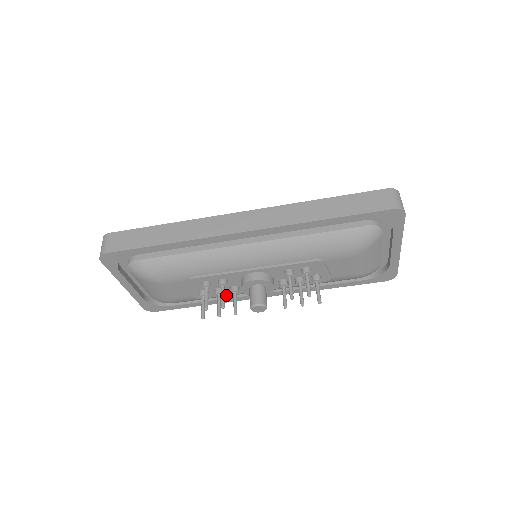
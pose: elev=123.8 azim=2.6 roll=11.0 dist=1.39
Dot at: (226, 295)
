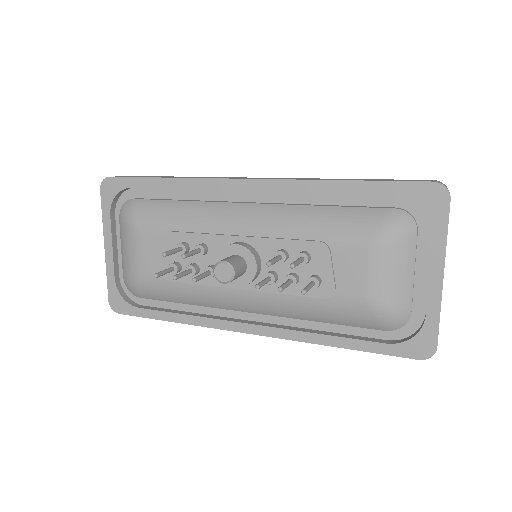
Dot at: (200, 291)
